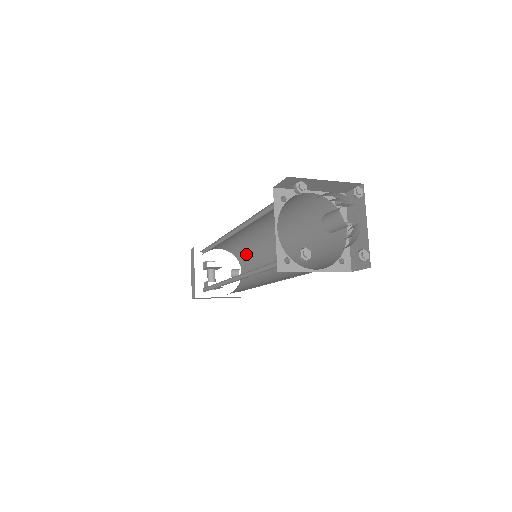
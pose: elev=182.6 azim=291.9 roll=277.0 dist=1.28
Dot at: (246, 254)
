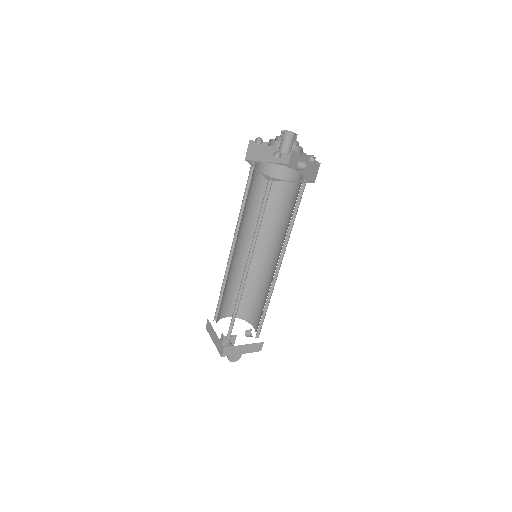
Dot at: (250, 302)
